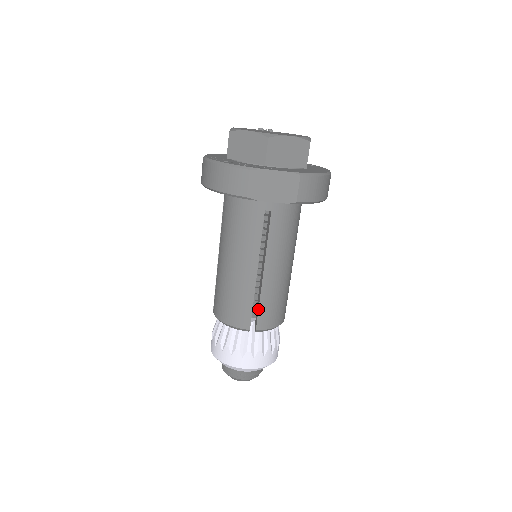
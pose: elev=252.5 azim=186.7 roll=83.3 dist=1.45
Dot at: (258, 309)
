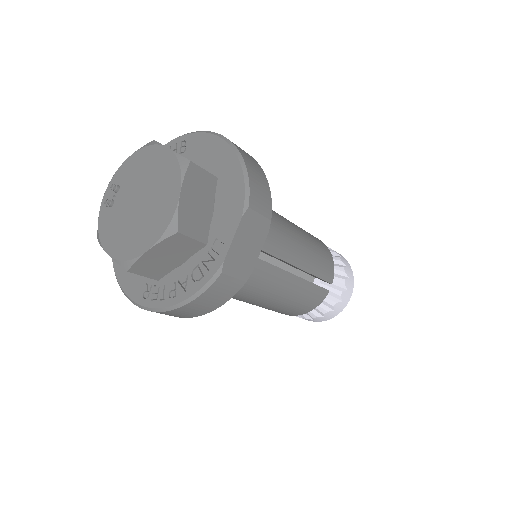
Dot at: occluded
